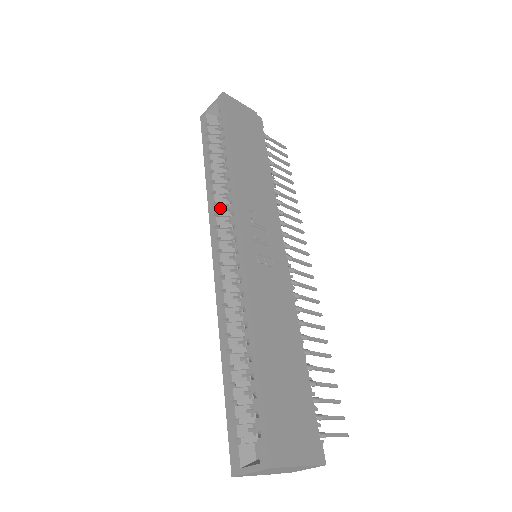
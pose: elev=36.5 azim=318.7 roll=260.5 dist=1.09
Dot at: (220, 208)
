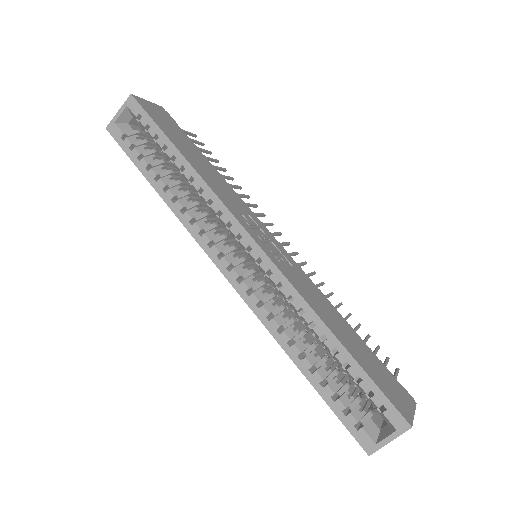
Dot at: (201, 223)
